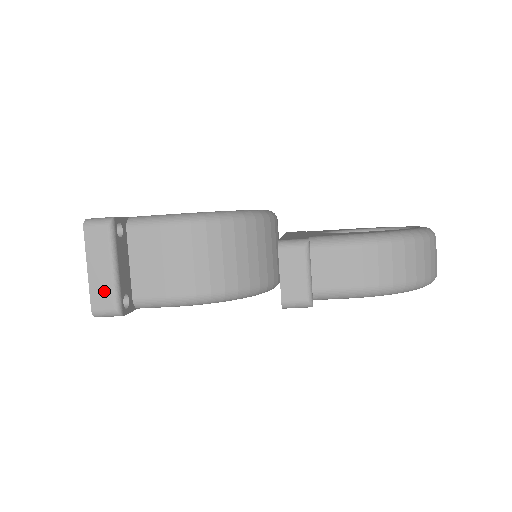
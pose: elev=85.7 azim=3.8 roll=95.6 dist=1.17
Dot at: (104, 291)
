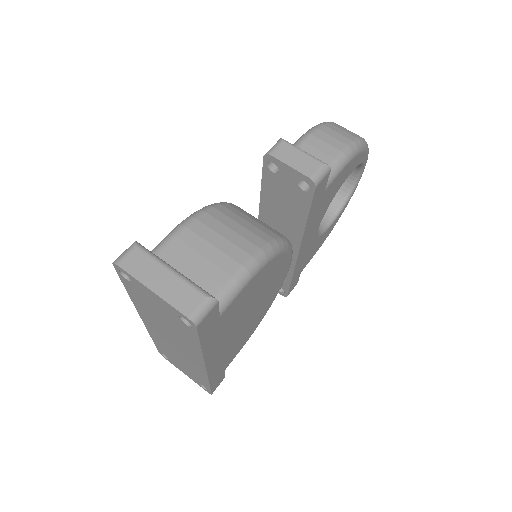
Dot at: (183, 293)
